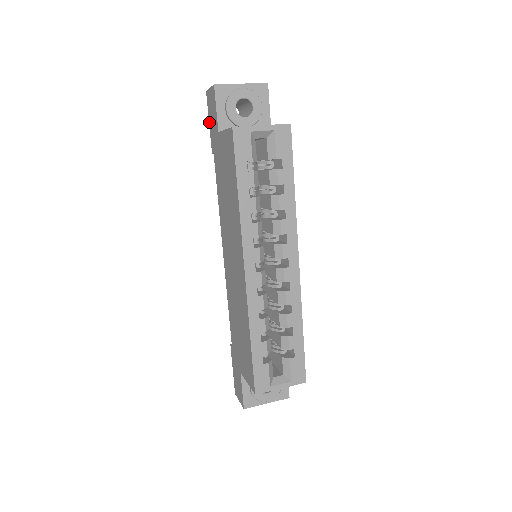
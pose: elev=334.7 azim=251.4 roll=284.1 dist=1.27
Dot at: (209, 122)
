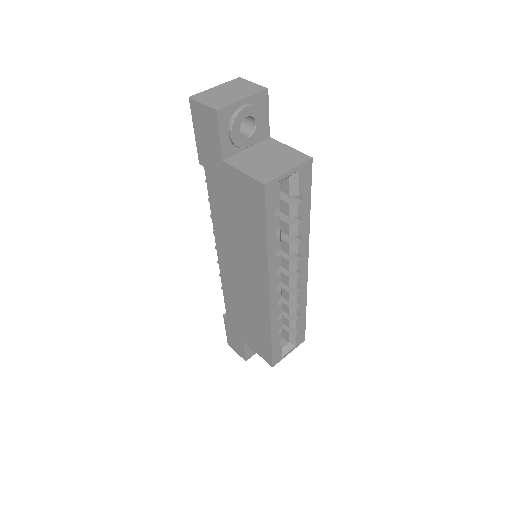
Dot at: (195, 133)
